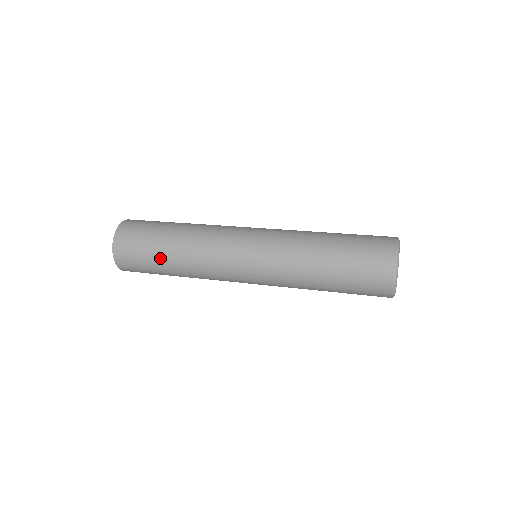
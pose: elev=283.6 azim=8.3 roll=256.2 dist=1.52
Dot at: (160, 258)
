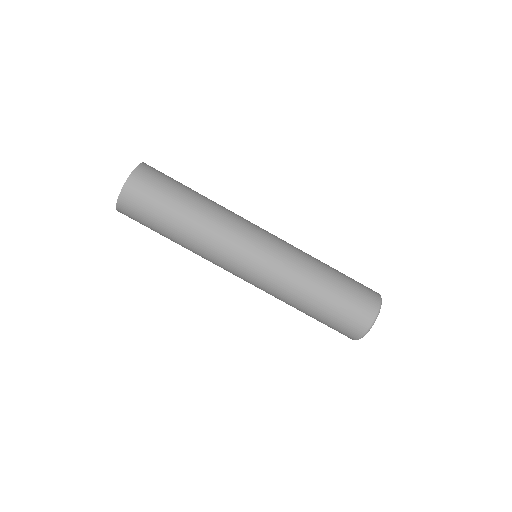
Dot at: (169, 221)
